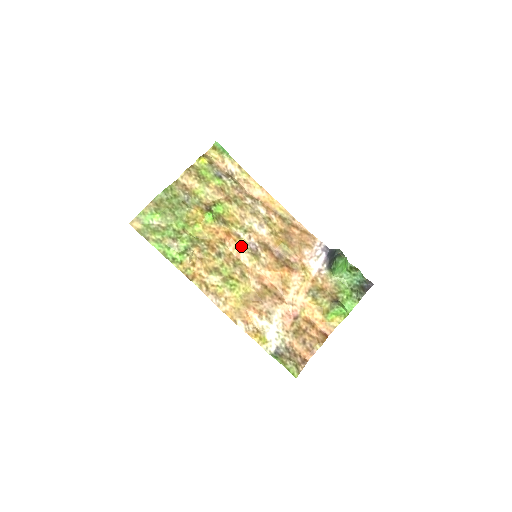
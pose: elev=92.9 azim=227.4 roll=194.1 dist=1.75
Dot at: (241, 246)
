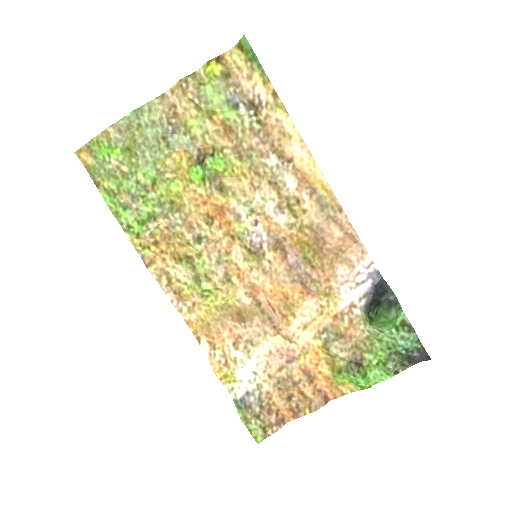
Dot at: (237, 234)
